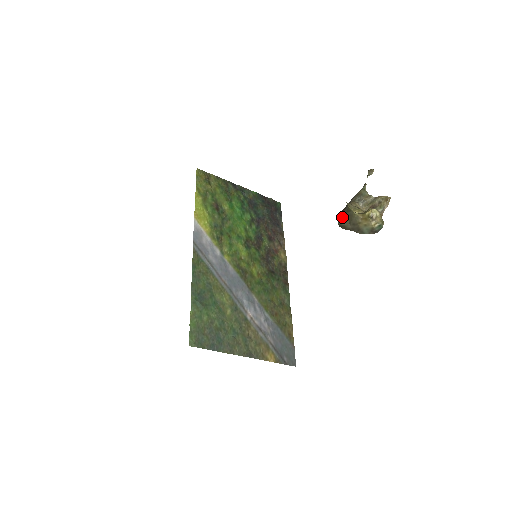
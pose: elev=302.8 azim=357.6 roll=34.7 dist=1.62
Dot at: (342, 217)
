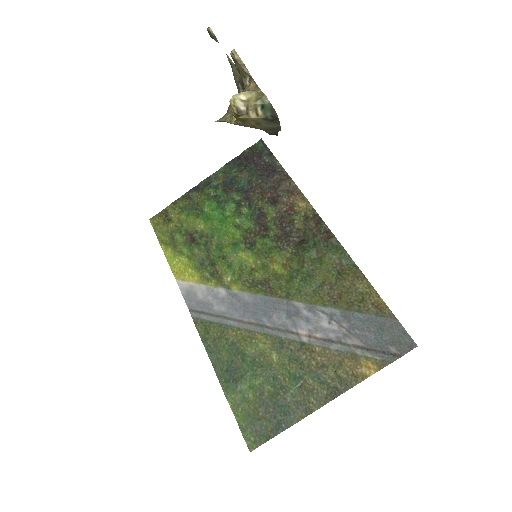
Dot at: occluded
